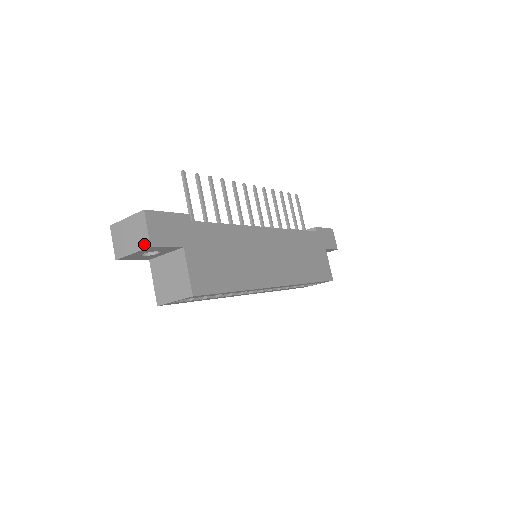
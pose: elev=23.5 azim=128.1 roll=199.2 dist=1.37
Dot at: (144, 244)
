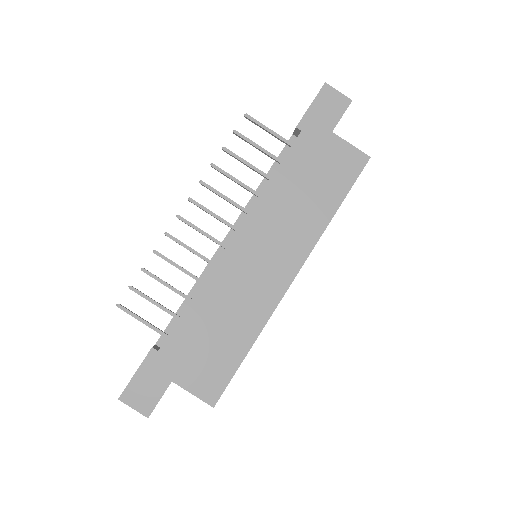
Dot at: (145, 414)
